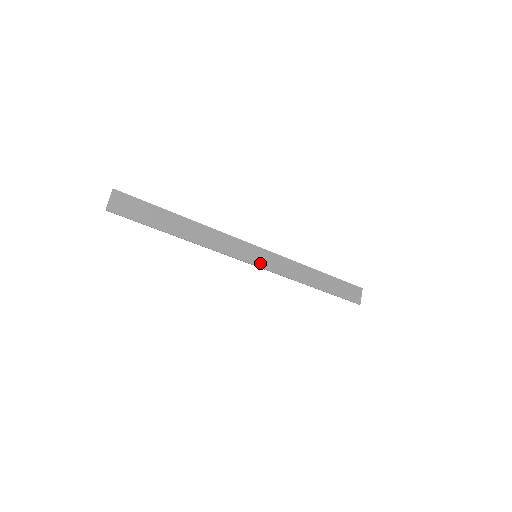
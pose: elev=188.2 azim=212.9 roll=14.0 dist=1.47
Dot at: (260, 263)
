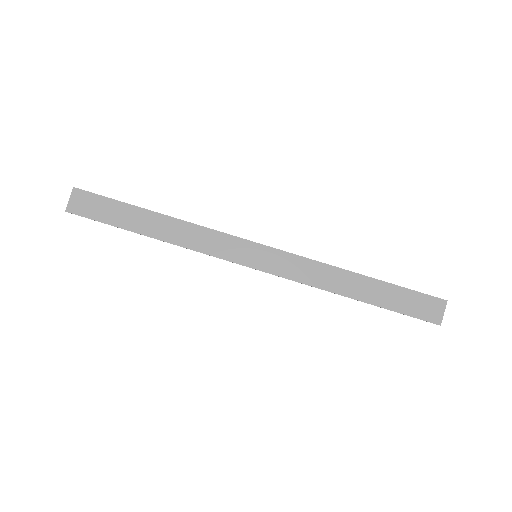
Dot at: (262, 265)
